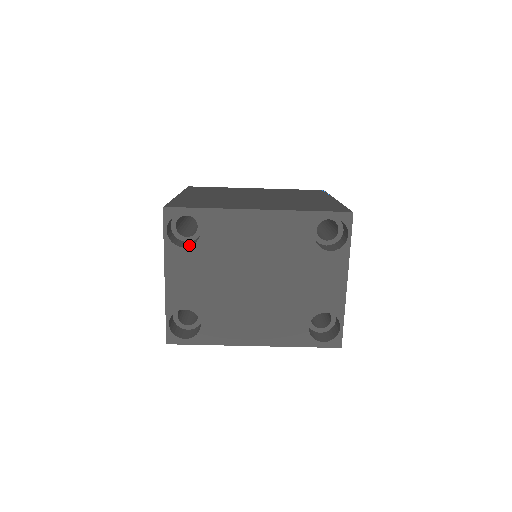
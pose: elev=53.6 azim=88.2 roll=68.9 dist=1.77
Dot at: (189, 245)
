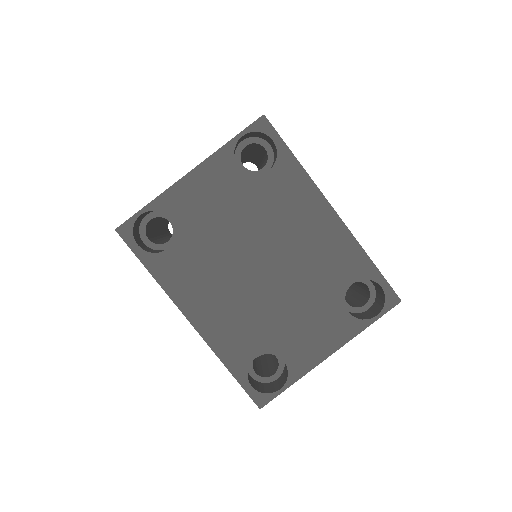
Dot at: occluded
